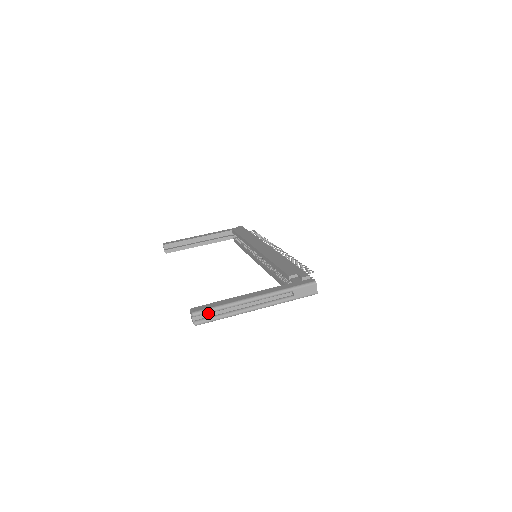
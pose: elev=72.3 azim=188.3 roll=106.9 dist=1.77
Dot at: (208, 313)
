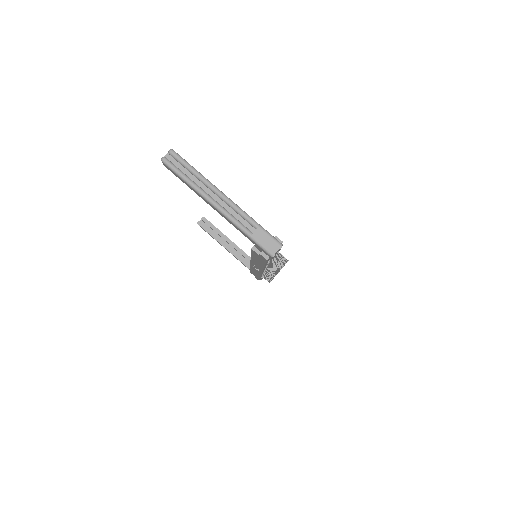
Dot at: (181, 165)
